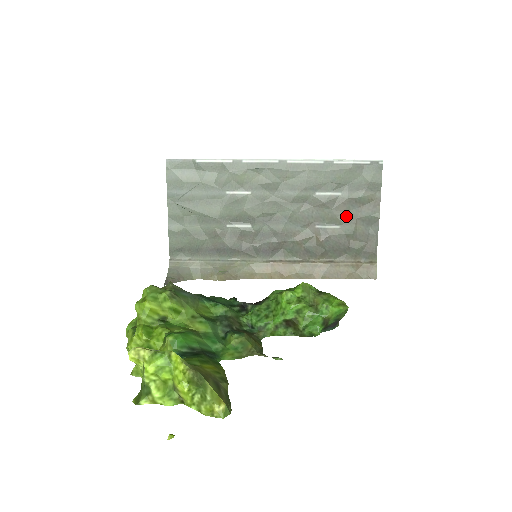
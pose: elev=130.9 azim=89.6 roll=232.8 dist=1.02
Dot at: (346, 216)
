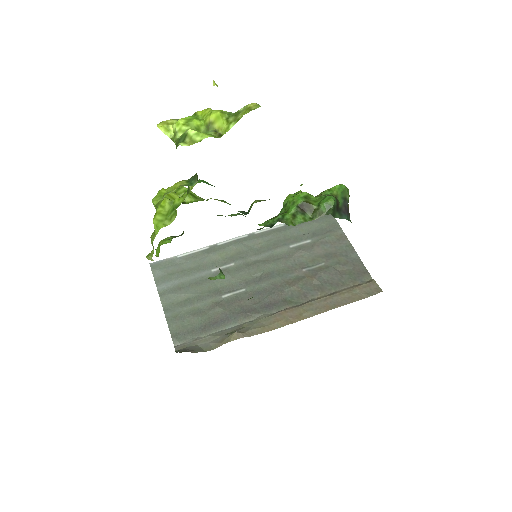
Dot at: (324, 254)
